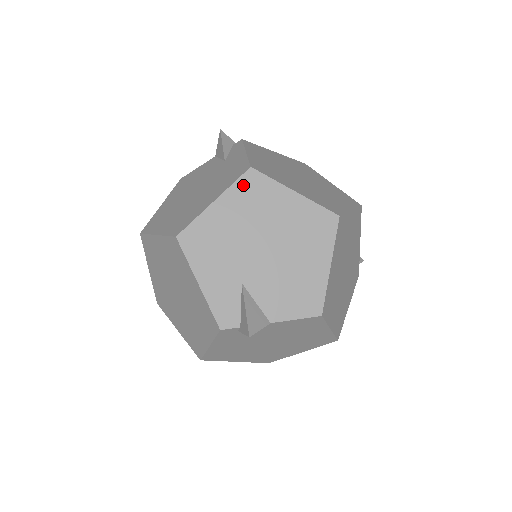
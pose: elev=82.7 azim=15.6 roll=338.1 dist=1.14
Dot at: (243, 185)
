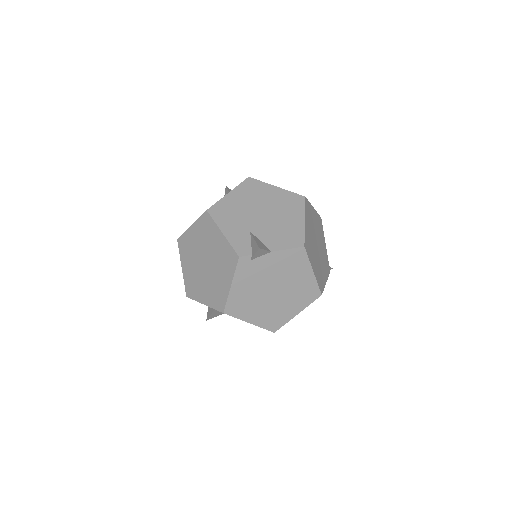
Dot at: (245, 185)
